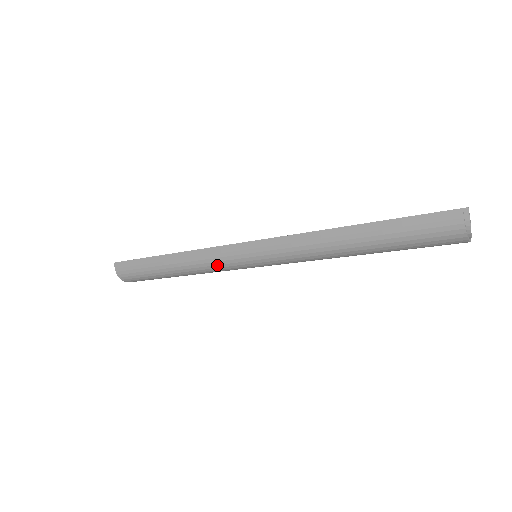
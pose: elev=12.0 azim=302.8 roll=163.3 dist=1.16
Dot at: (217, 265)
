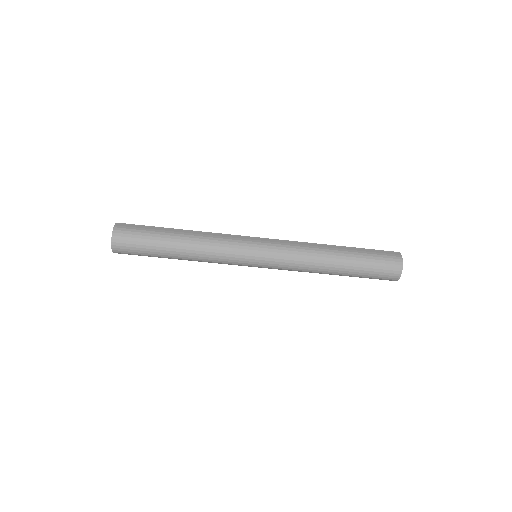
Dot at: (228, 244)
